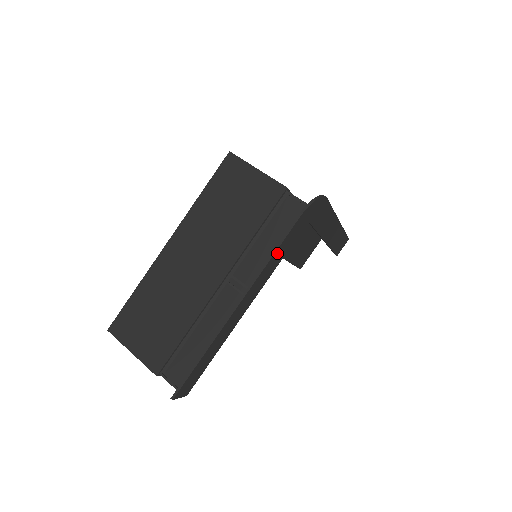
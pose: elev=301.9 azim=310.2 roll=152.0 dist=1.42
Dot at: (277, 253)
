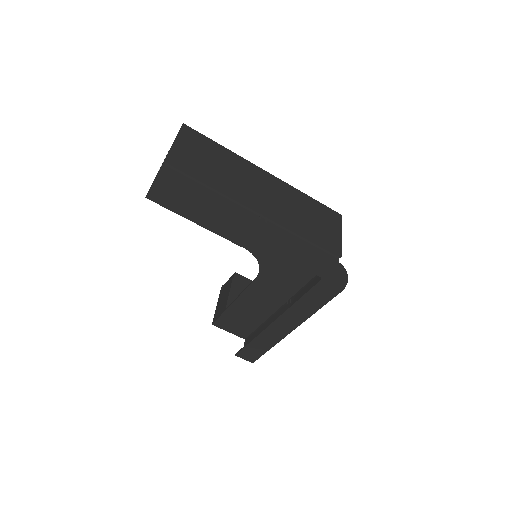
Dot at: (303, 250)
